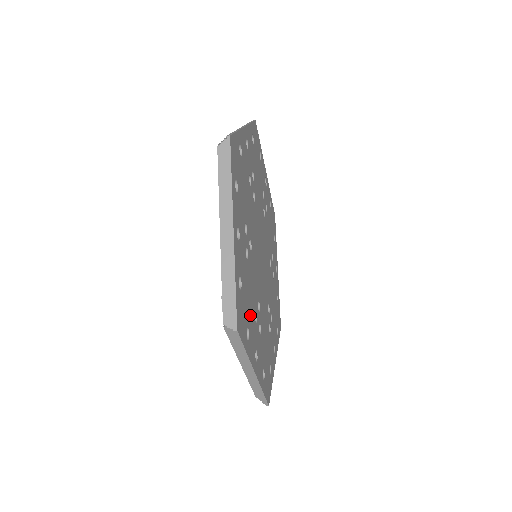
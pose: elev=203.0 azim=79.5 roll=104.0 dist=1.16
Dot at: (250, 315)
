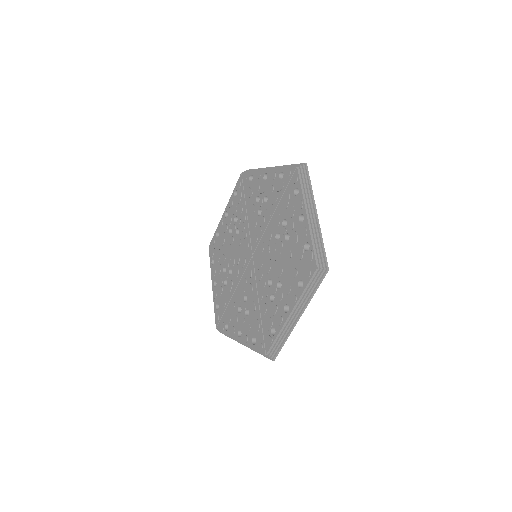
Dot at: occluded
